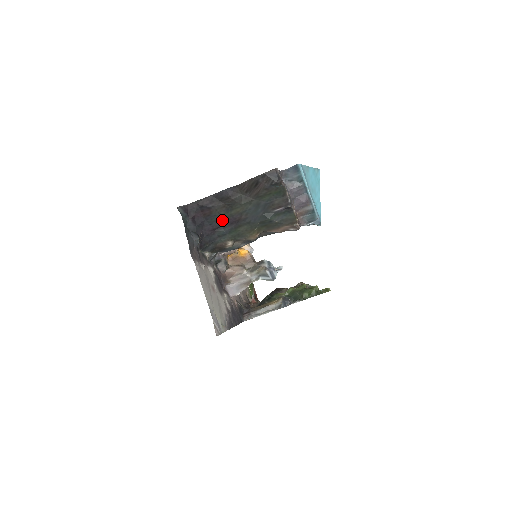
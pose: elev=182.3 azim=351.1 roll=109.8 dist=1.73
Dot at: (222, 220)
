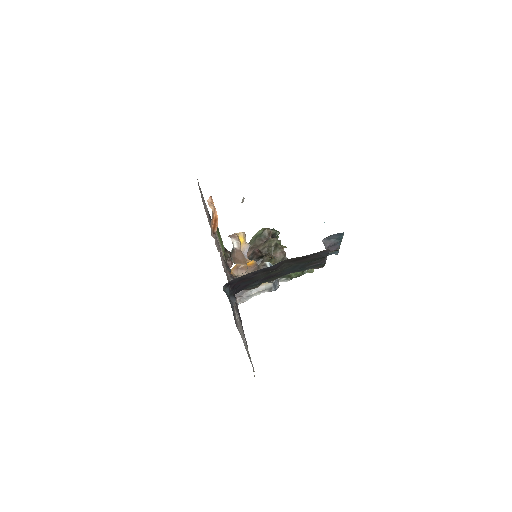
Dot at: (258, 279)
